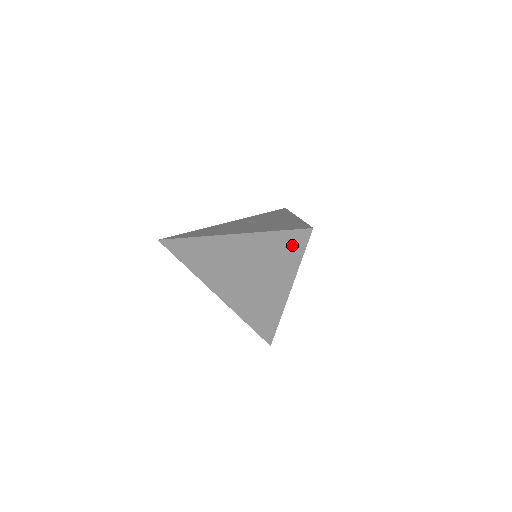
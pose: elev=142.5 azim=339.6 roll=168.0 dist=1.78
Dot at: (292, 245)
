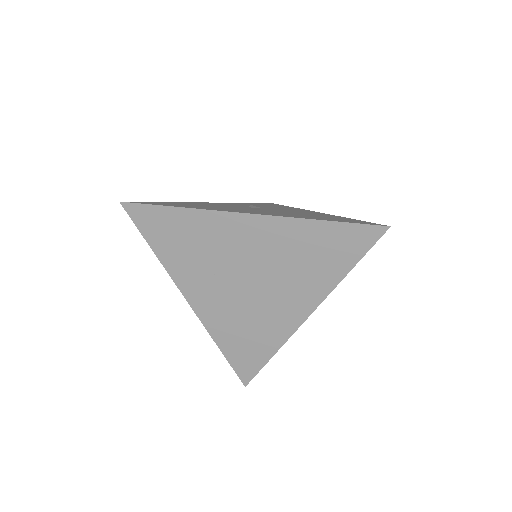
Dot at: (346, 246)
